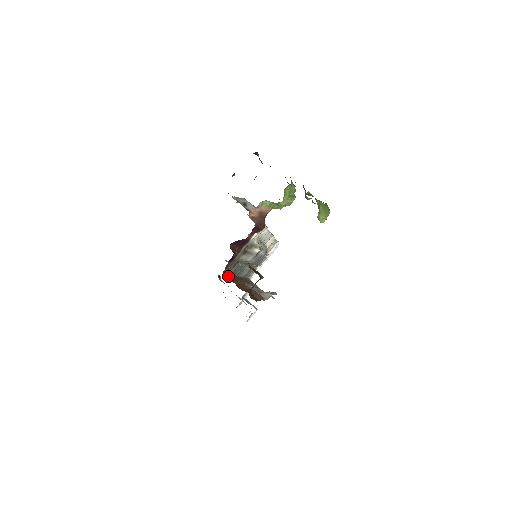
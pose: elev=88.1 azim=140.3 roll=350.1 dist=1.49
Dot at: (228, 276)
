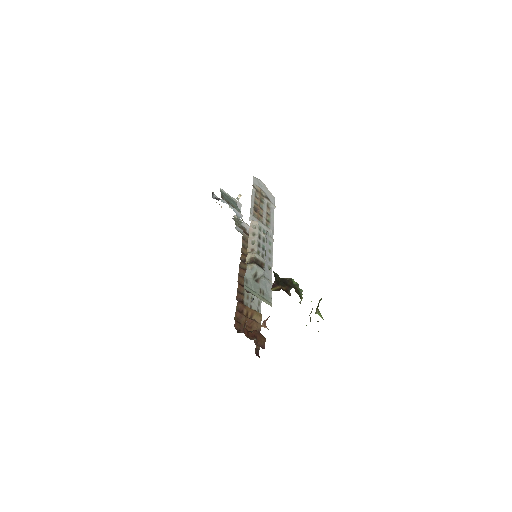
Dot at: (237, 313)
